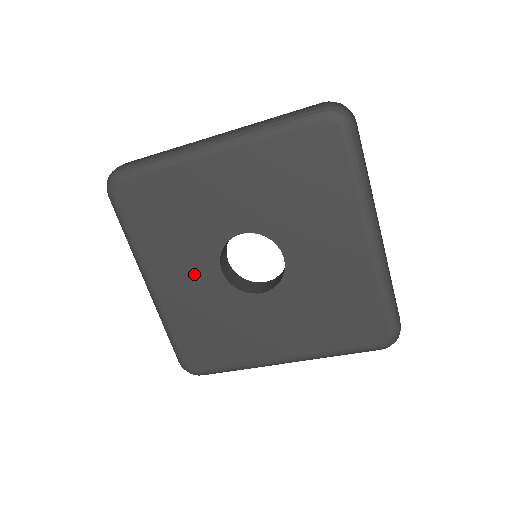
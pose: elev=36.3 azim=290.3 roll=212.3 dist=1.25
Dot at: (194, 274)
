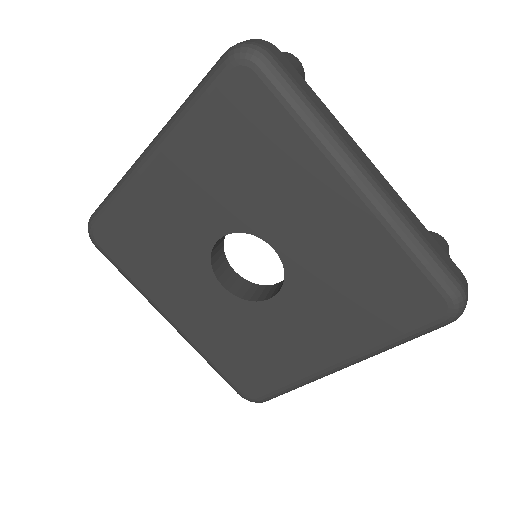
Dot at: (200, 298)
